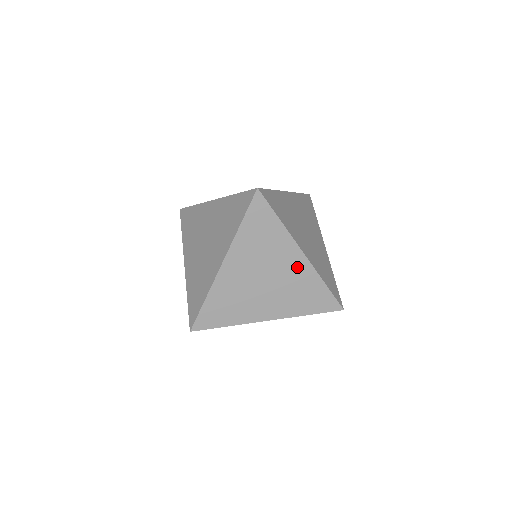
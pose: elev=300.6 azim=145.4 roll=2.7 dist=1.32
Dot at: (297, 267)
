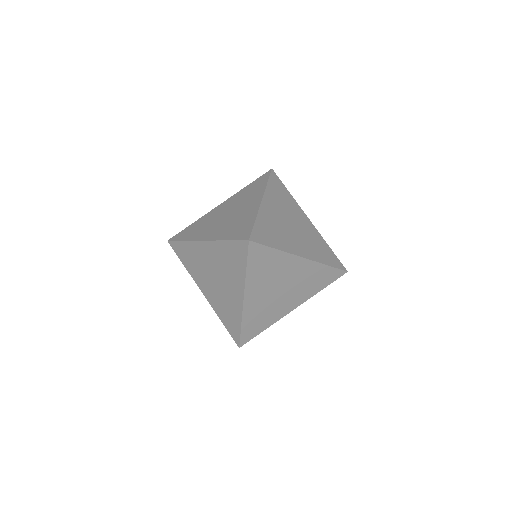
Dot at: (308, 226)
